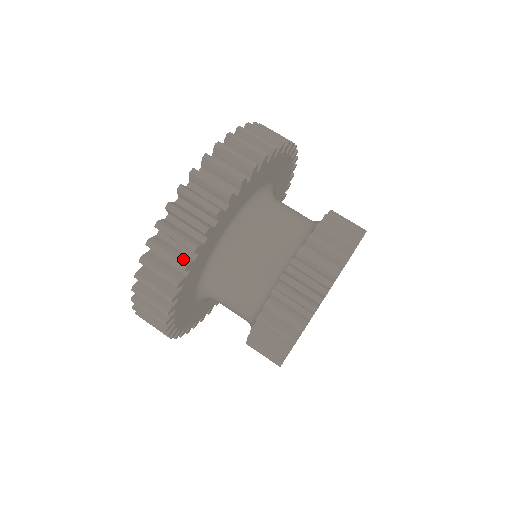
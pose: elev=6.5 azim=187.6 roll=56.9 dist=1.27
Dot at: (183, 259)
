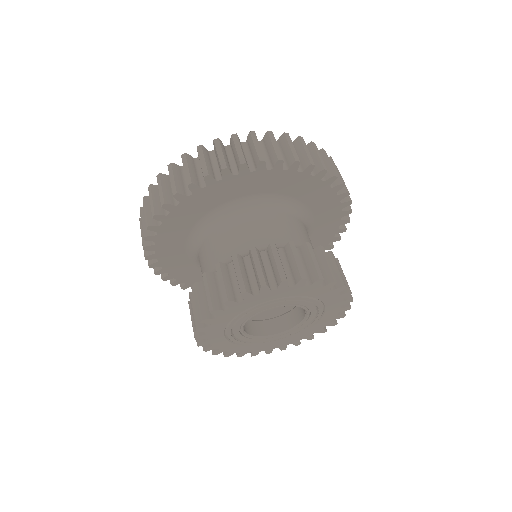
Dot at: occluded
